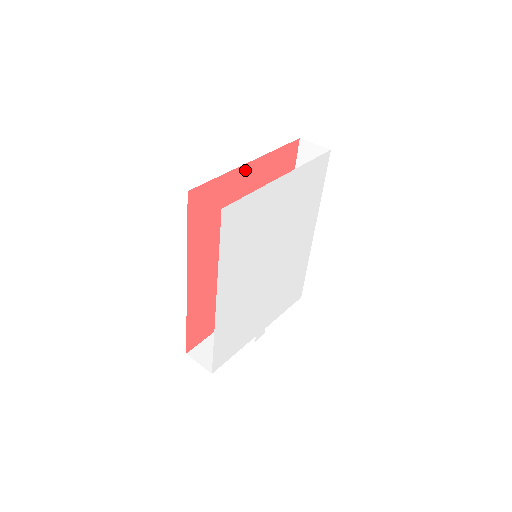
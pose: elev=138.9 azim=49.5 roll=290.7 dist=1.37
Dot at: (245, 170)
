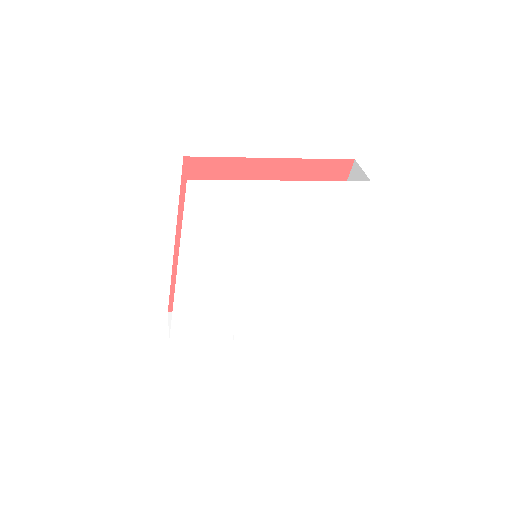
Dot at: (265, 164)
